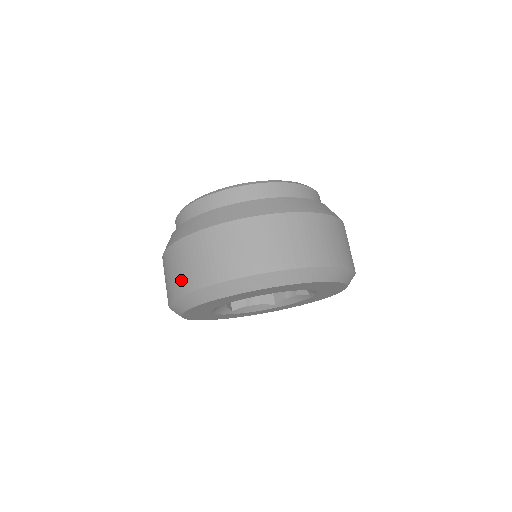
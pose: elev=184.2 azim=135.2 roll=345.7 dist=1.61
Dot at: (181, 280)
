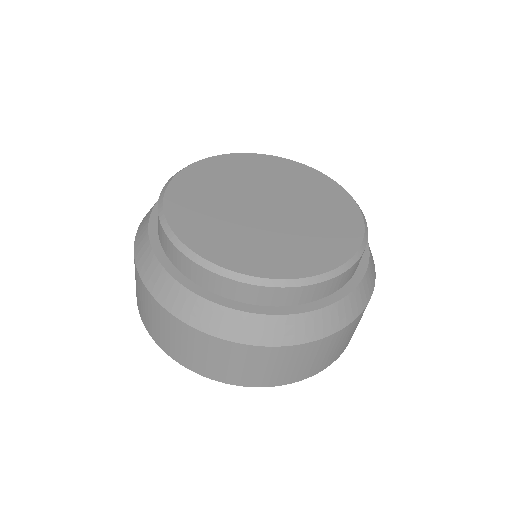
Dot at: (136, 293)
